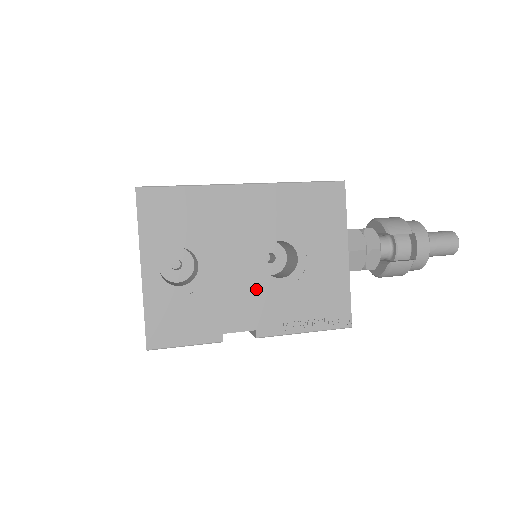
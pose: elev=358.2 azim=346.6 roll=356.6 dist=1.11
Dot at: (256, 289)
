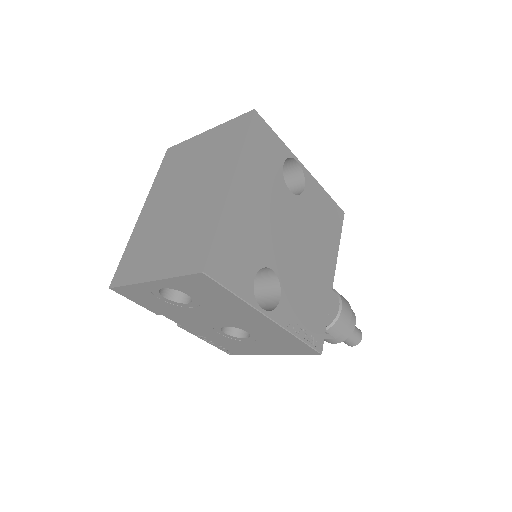
Dot at: (205, 325)
